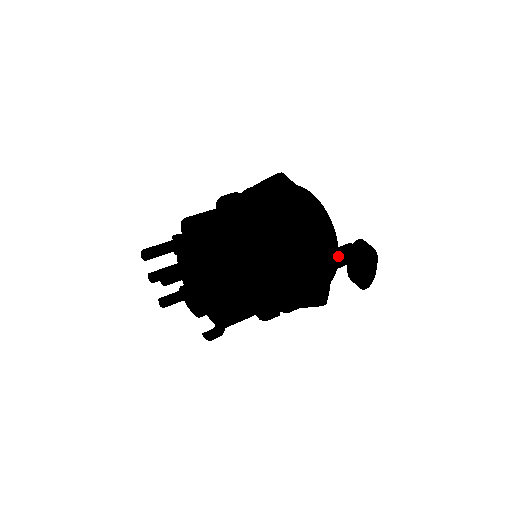
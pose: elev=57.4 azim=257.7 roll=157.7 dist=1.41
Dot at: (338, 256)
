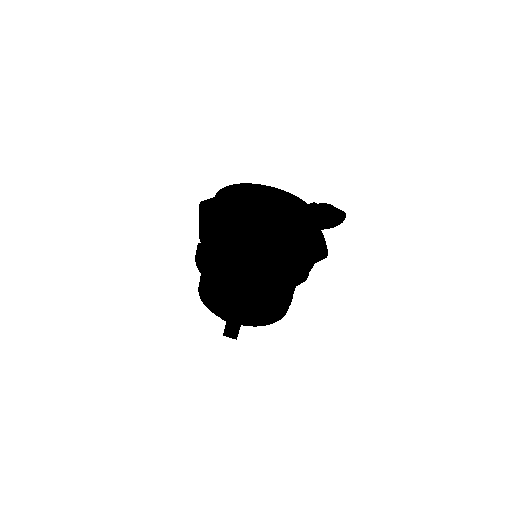
Dot at: (300, 236)
